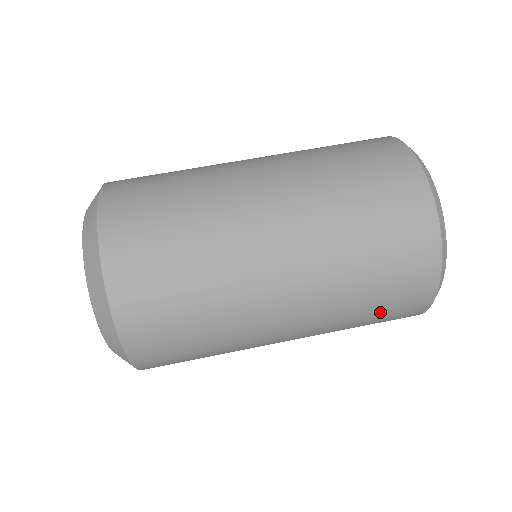
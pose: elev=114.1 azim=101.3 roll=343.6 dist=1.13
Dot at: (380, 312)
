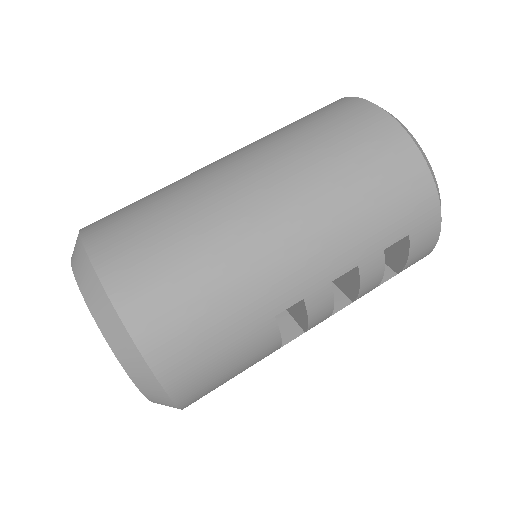
Dot at: (380, 192)
